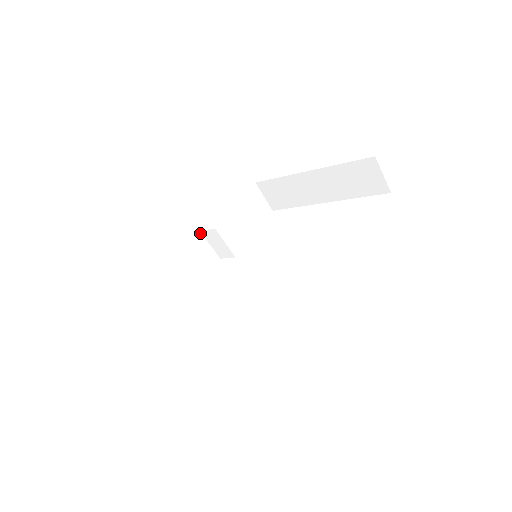
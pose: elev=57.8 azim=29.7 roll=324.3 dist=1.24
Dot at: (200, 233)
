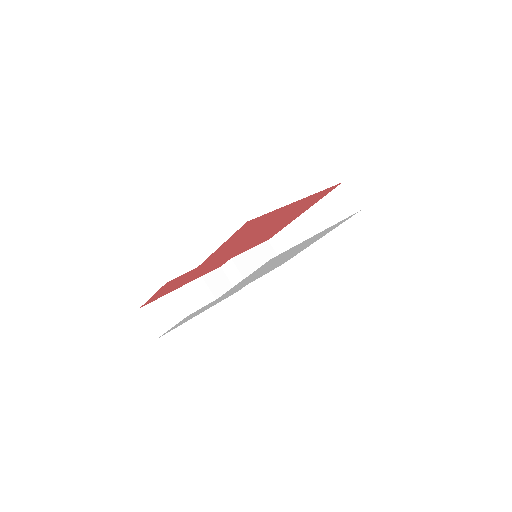
Dot at: (221, 268)
